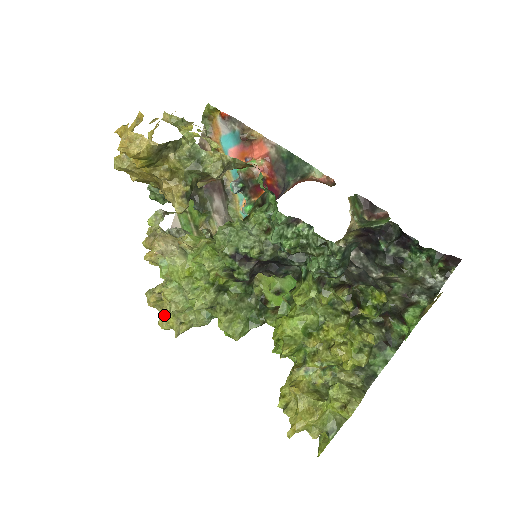
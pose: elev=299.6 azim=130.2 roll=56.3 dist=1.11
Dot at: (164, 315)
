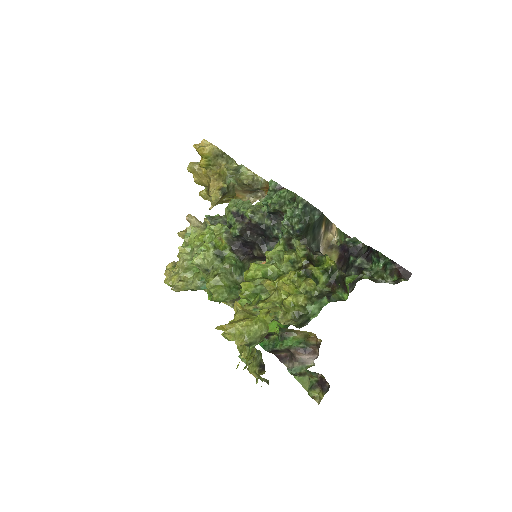
Dot at: (171, 273)
